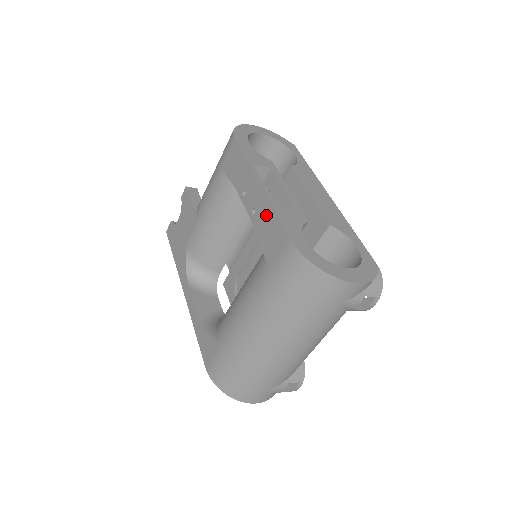
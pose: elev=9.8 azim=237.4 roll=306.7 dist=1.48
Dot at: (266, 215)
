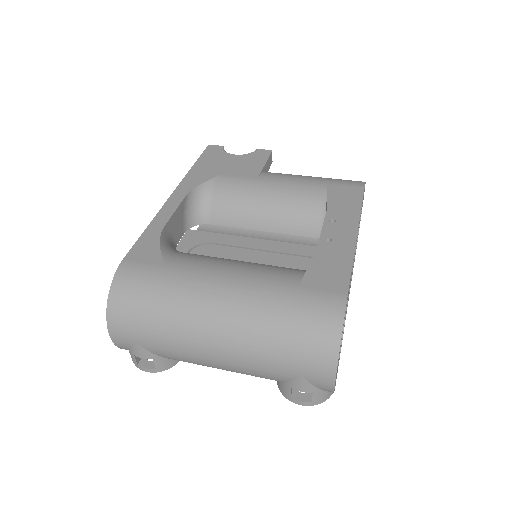
Dot at: (340, 256)
